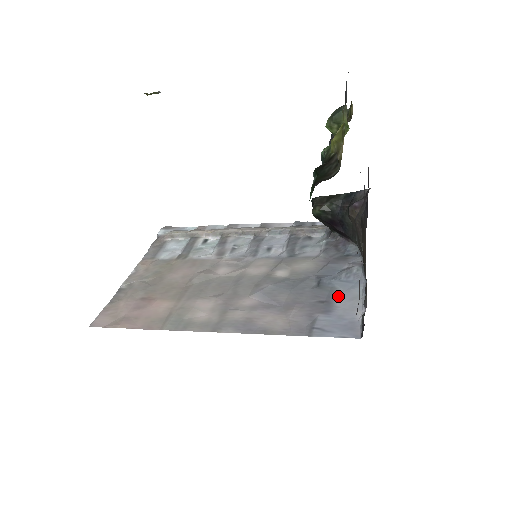
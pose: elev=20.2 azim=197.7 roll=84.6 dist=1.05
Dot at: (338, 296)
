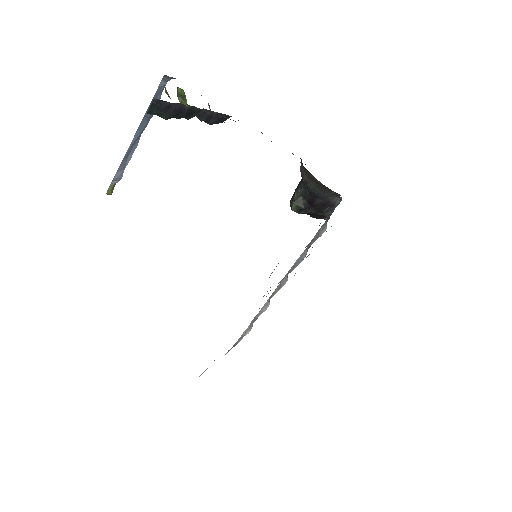
Dot at: occluded
